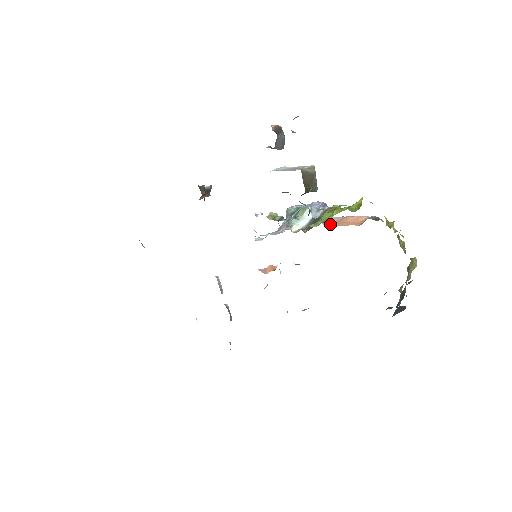
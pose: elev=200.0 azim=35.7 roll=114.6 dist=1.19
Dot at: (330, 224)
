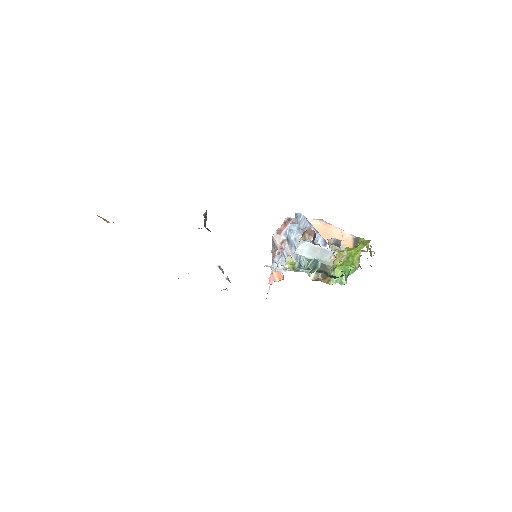
Dot at: occluded
